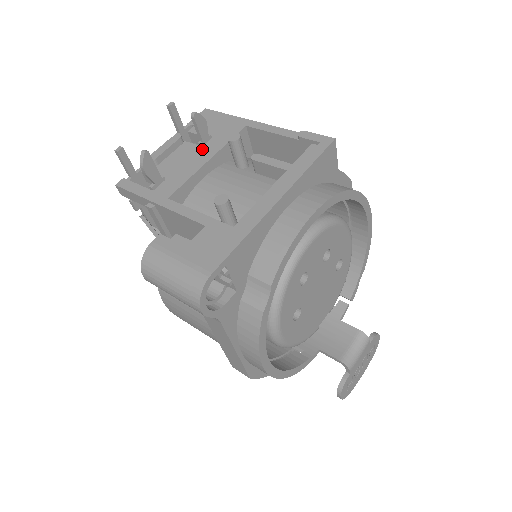
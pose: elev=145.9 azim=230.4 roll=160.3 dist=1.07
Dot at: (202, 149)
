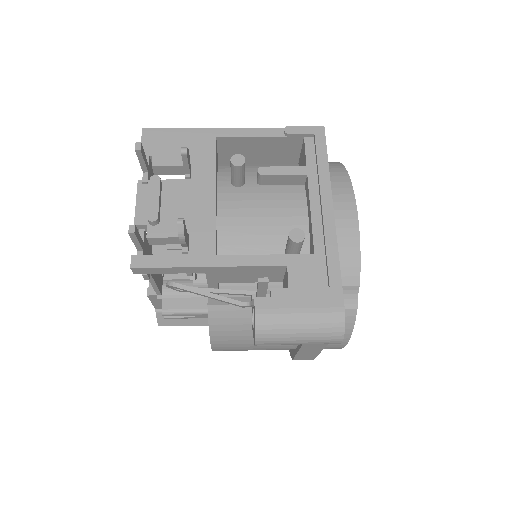
Dot at: (194, 183)
